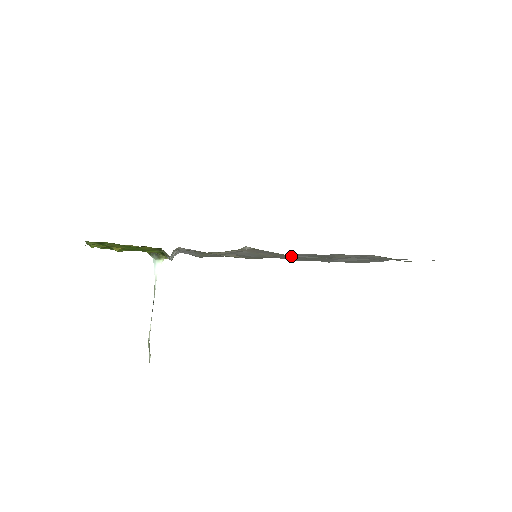
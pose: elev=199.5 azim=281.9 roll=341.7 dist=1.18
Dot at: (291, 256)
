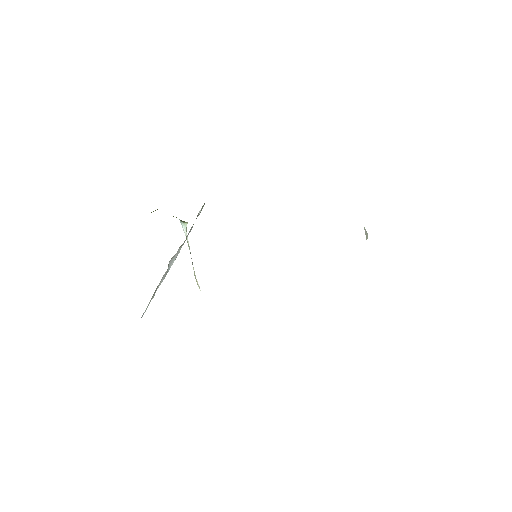
Dot at: occluded
